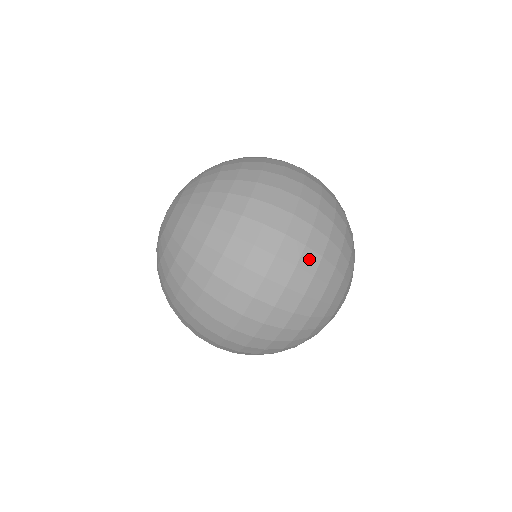
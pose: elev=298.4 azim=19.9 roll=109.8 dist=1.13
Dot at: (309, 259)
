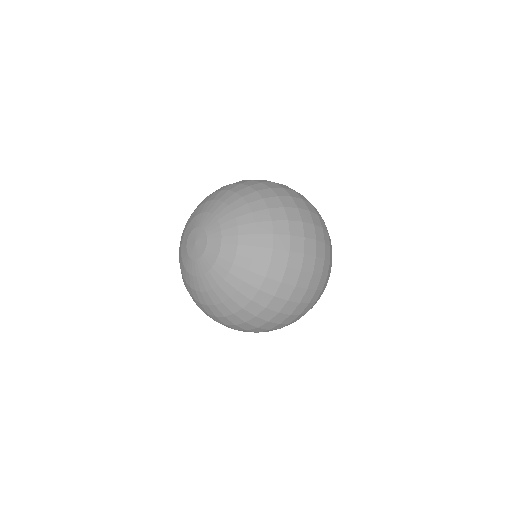
Dot at: (326, 266)
